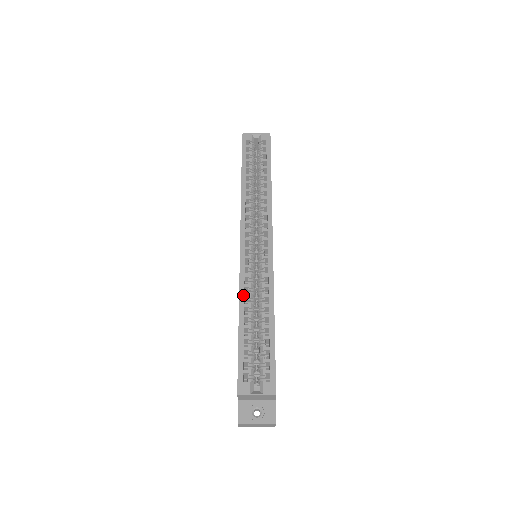
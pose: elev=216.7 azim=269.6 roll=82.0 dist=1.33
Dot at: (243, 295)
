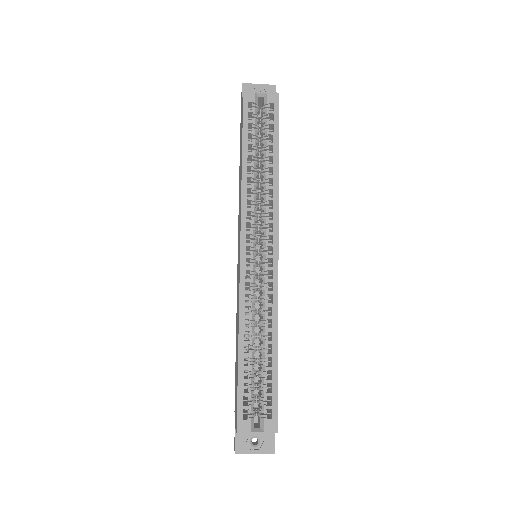
Dot at: (243, 317)
